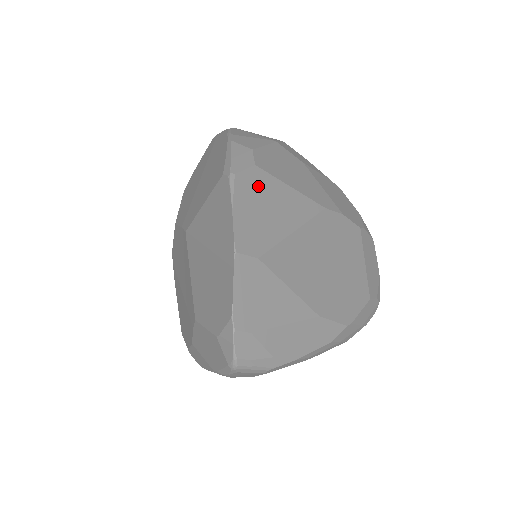
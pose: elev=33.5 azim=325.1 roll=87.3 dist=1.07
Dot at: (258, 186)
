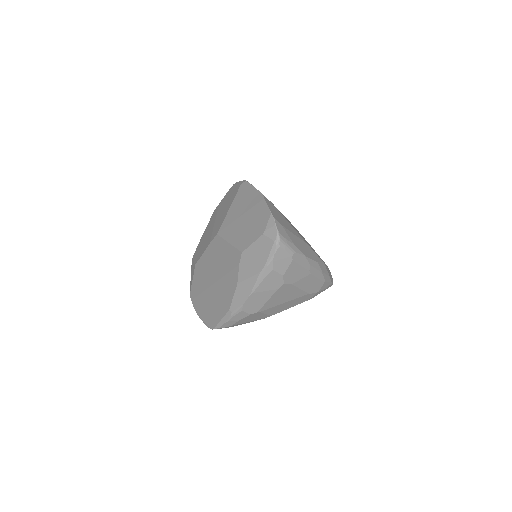
Dot at: occluded
